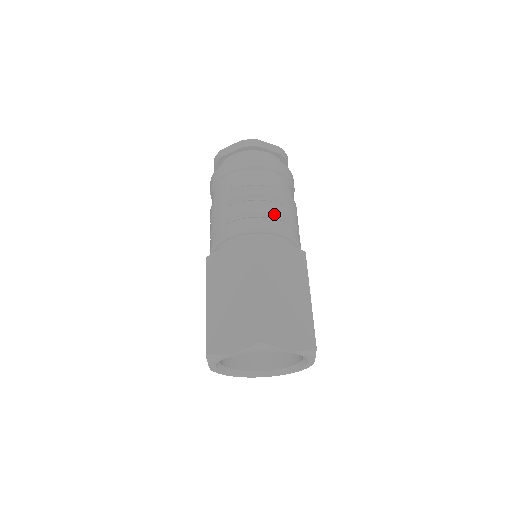
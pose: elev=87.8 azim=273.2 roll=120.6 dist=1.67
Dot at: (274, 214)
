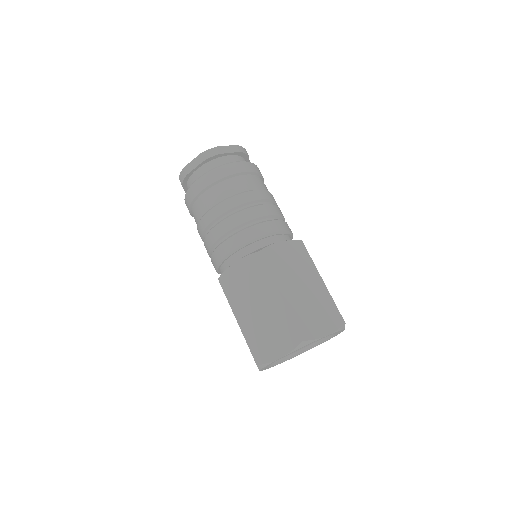
Dot at: (262, 217)
